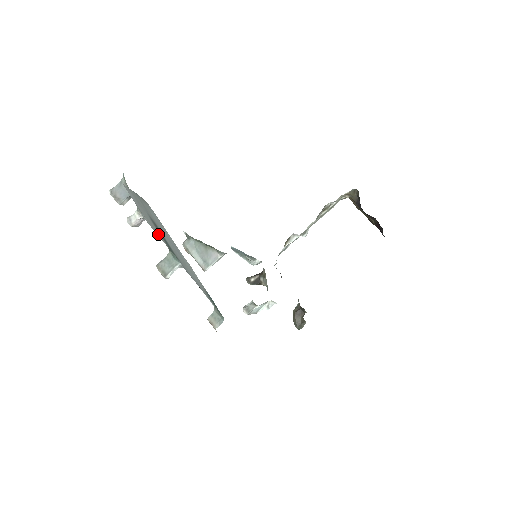
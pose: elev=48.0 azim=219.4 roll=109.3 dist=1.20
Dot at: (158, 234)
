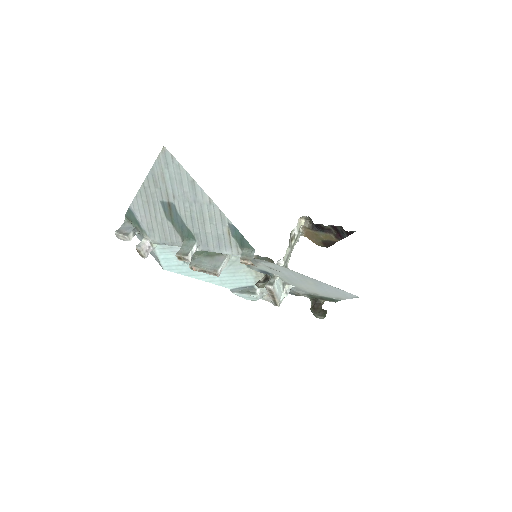
Dot at: (169, 236)
